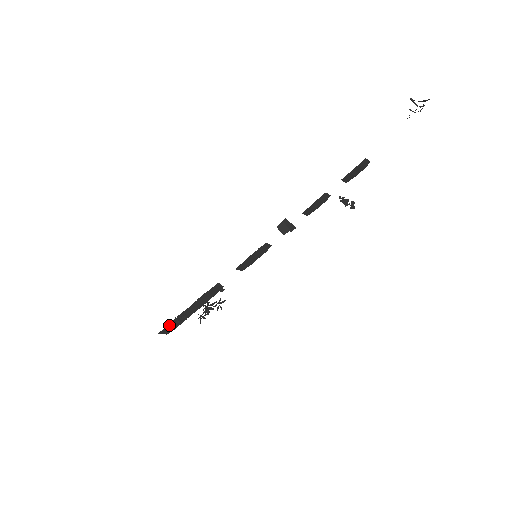
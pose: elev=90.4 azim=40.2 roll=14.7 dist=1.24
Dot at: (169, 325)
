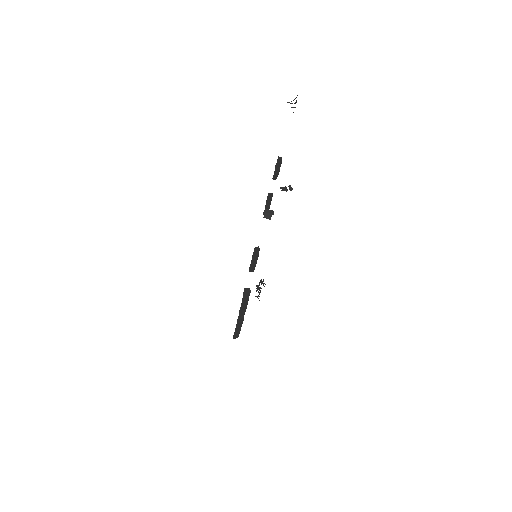
Dot at: (236, 329)
